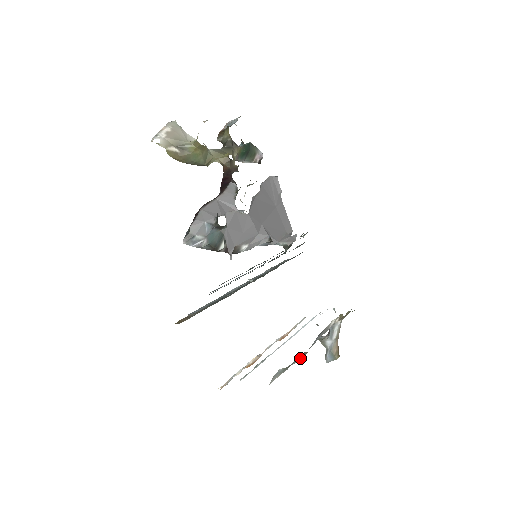
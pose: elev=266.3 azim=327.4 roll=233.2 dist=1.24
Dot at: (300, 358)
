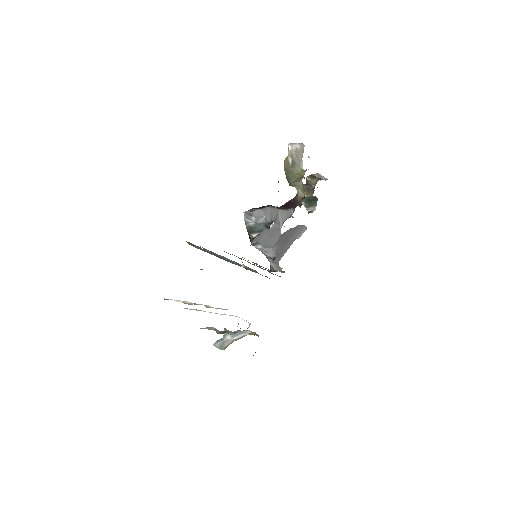
Dot at: (222, 332)
